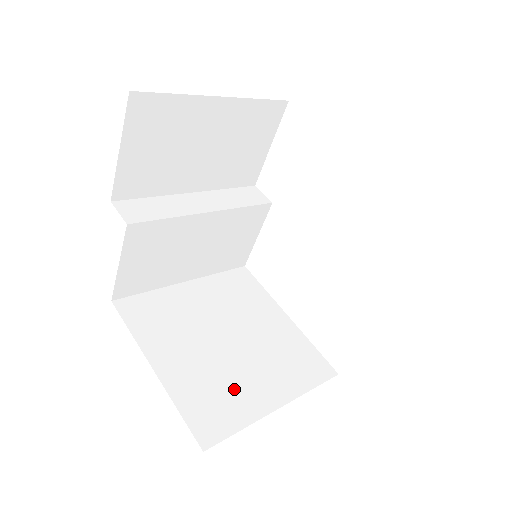
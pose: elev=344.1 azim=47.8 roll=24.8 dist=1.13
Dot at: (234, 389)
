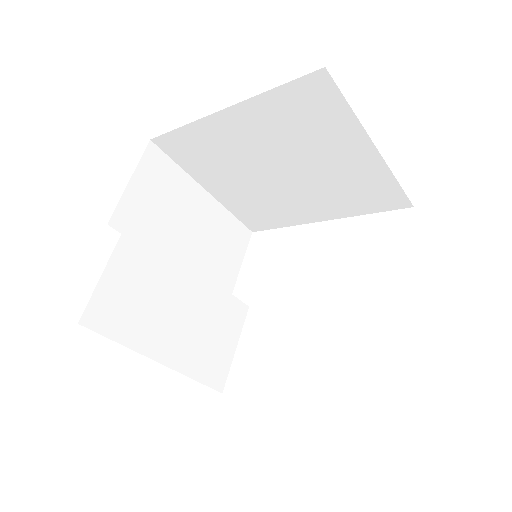
Dot at: occluded
